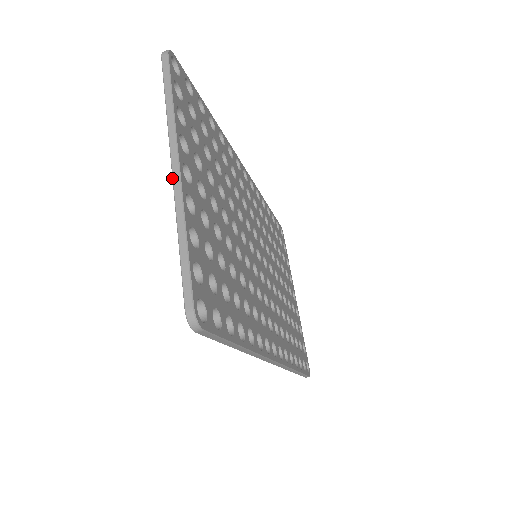
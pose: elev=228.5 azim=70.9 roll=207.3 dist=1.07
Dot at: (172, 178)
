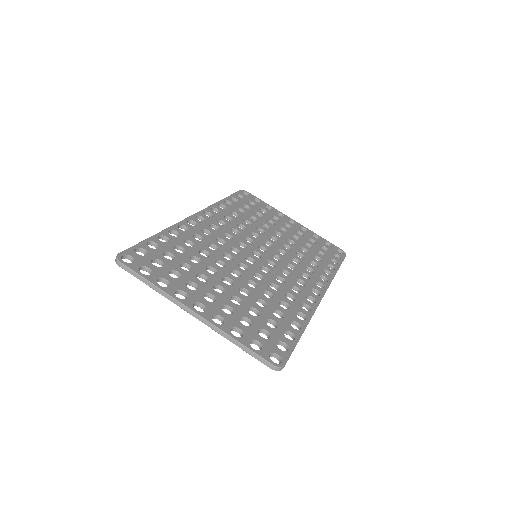
Dot at: (199, 320)
